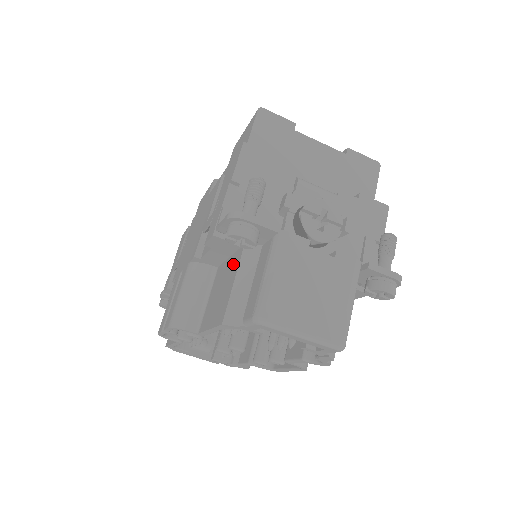
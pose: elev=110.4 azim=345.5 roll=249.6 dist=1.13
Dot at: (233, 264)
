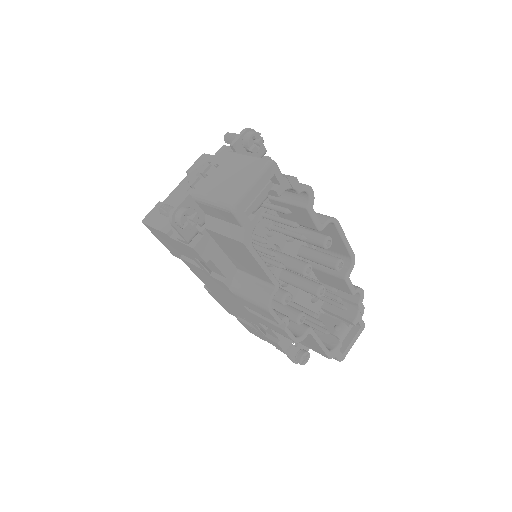
Dot at: (219, 241)
